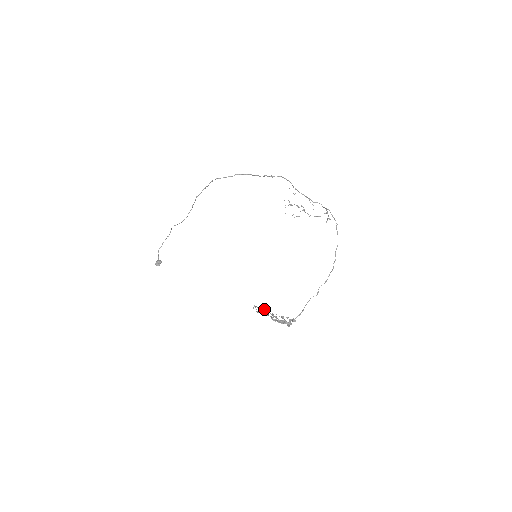
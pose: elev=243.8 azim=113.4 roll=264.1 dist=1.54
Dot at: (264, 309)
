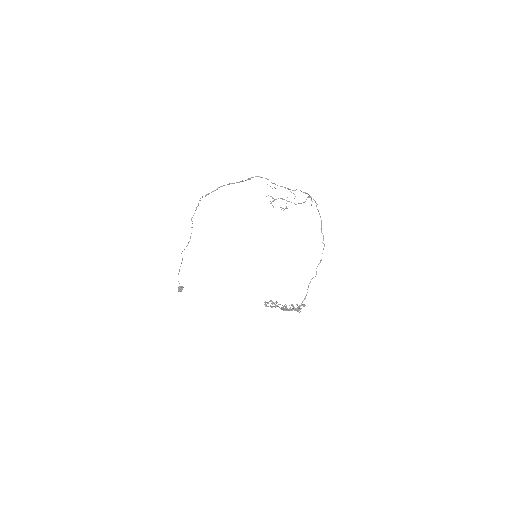
Dot at: (272, 302)
